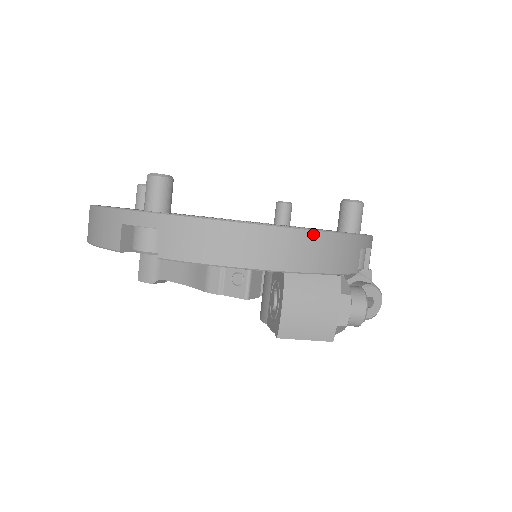
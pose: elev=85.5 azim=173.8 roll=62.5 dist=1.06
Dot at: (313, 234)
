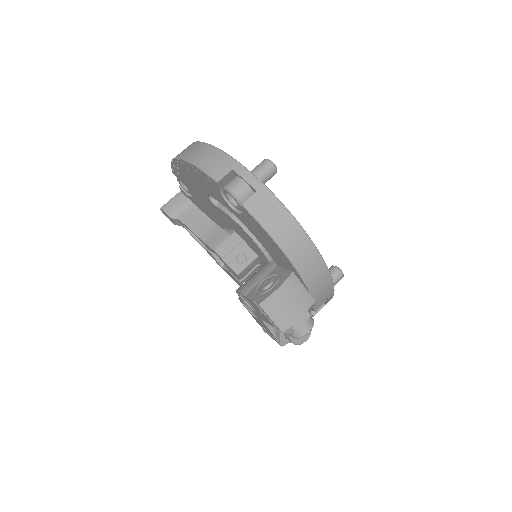
Dot at: (324, 265)
